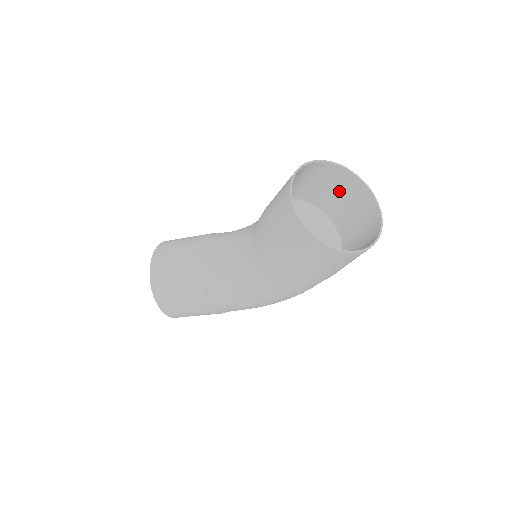
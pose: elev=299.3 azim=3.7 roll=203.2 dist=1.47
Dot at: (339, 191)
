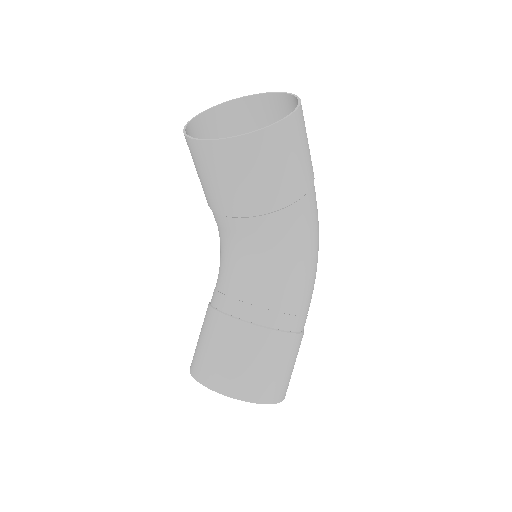
Dot at: (230, 134)
